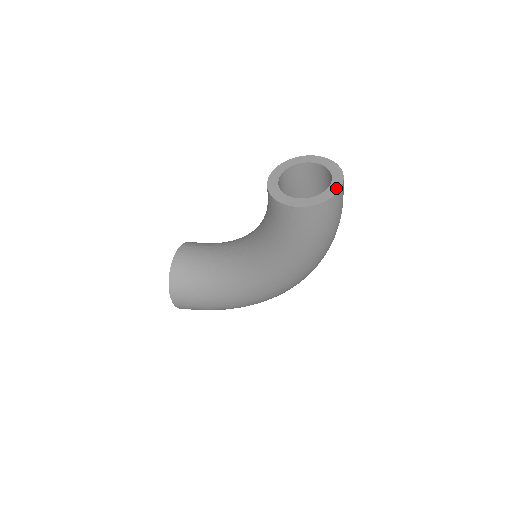
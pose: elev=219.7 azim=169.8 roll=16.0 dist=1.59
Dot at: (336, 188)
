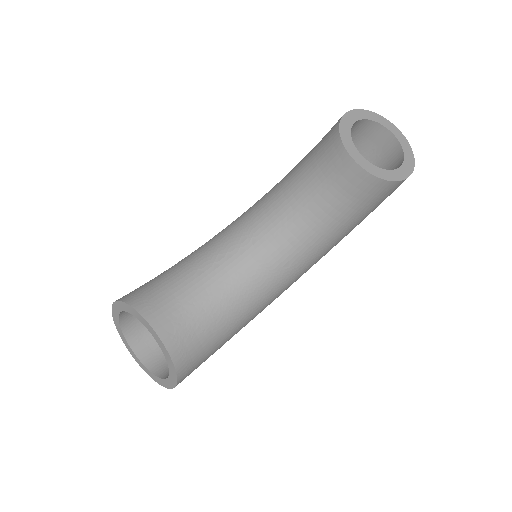
Dot at: (405, 140)
